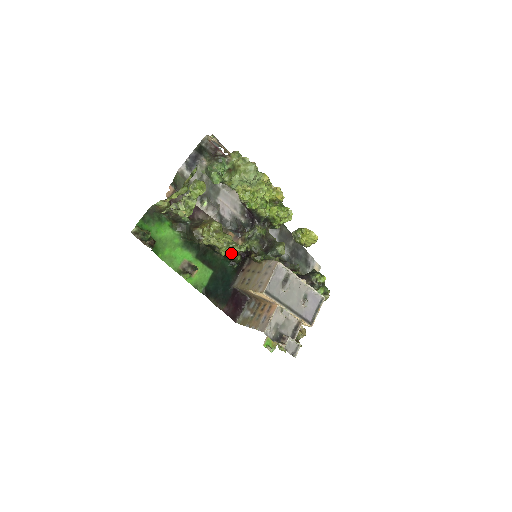
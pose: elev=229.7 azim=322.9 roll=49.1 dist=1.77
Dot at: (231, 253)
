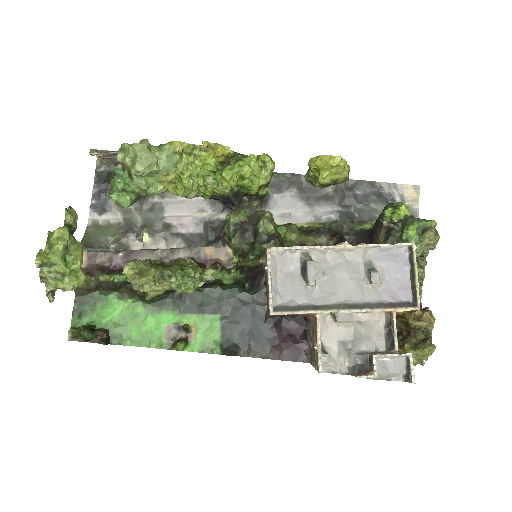
Dot at: (217, 277)
